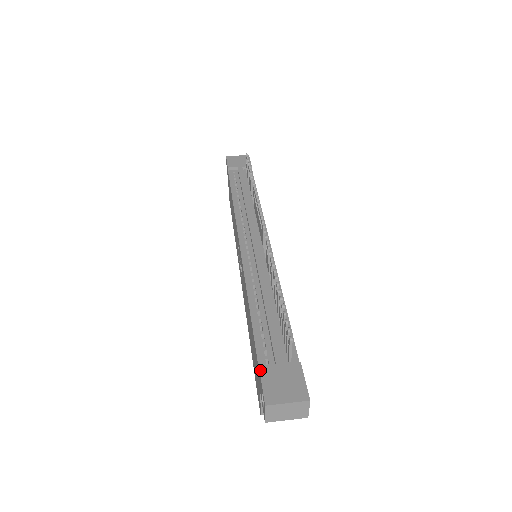
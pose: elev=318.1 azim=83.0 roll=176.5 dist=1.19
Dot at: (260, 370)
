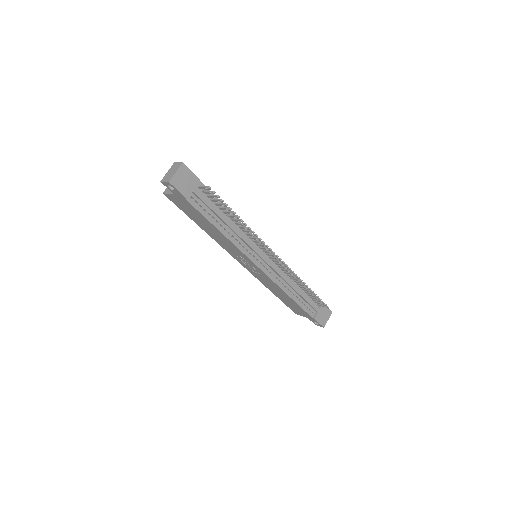
Dot at: (316, 320)
